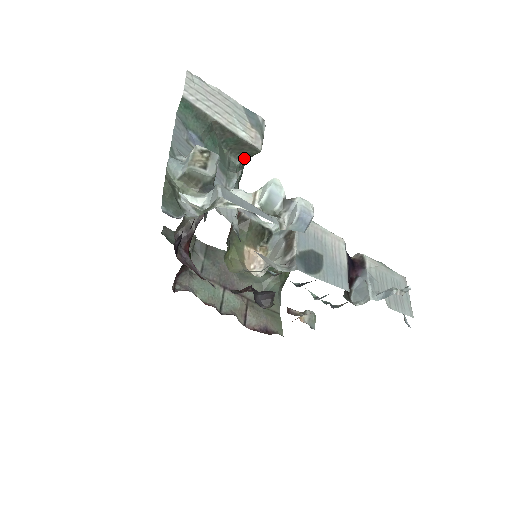
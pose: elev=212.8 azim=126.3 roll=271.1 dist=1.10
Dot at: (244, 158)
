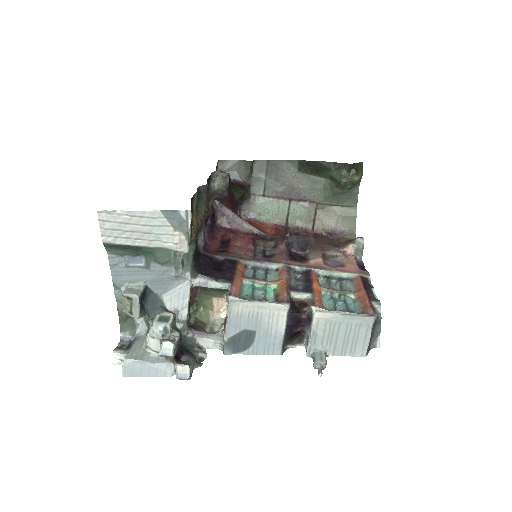
Dot at: occluded
